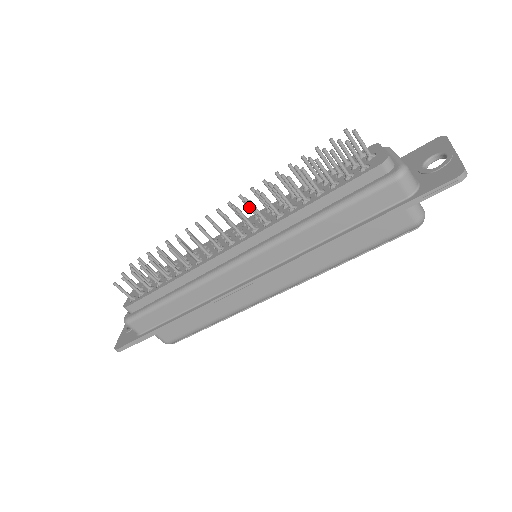
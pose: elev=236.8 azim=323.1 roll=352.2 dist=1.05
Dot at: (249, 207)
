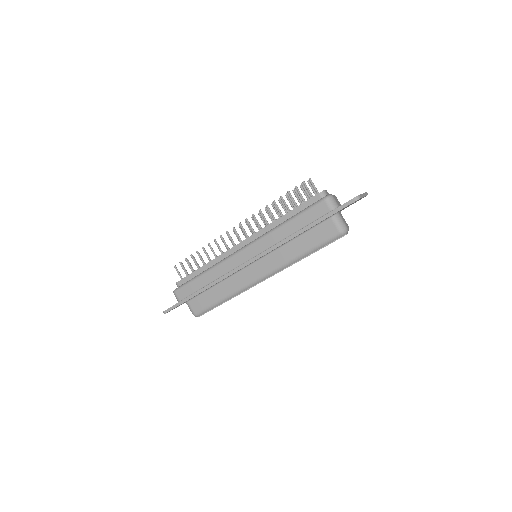
Dot at: occluded
